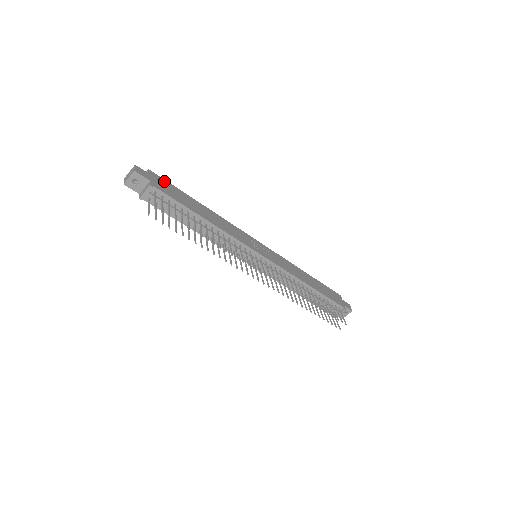
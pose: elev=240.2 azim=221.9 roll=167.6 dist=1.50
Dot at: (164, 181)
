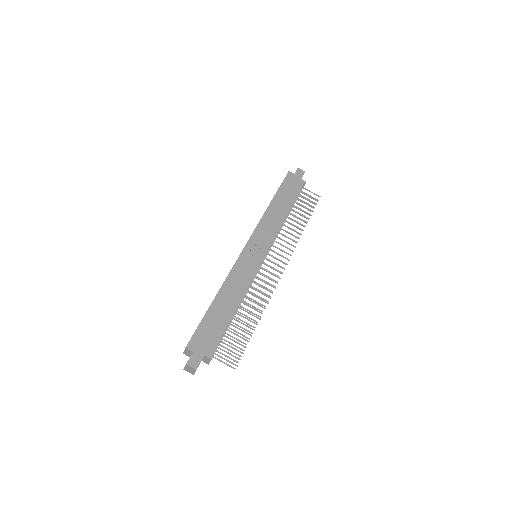
Dot at: (197, 335)
